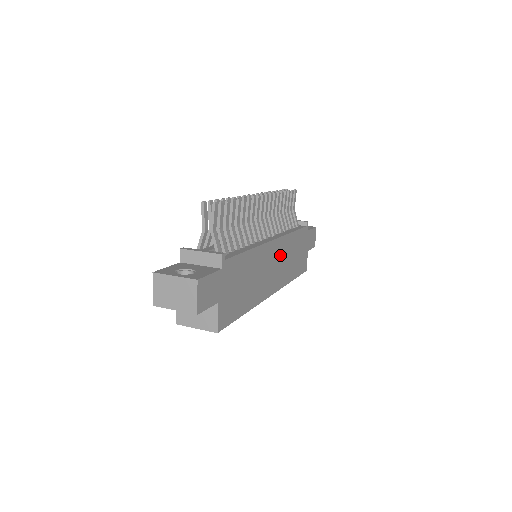
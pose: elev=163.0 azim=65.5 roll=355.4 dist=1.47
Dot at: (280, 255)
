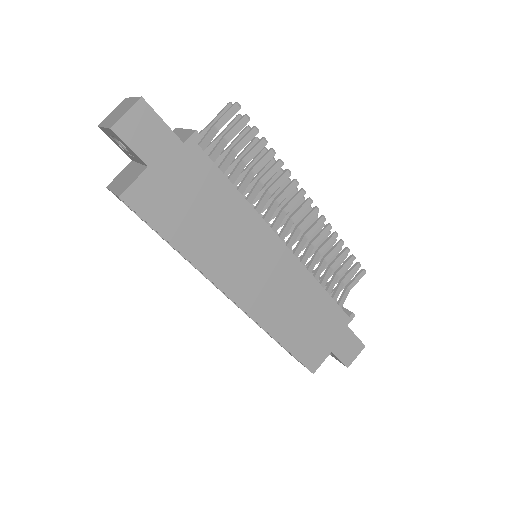
Dot at: (282, 278)
